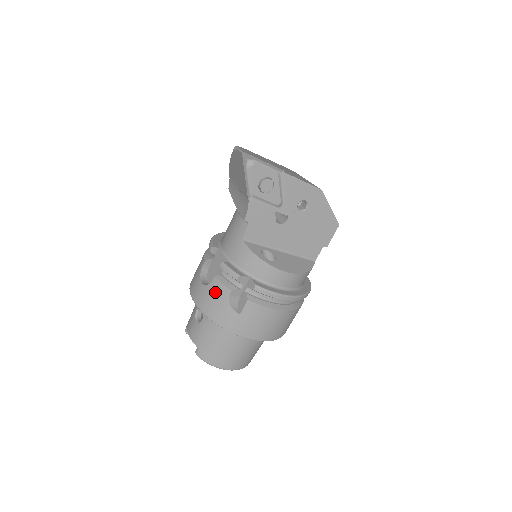
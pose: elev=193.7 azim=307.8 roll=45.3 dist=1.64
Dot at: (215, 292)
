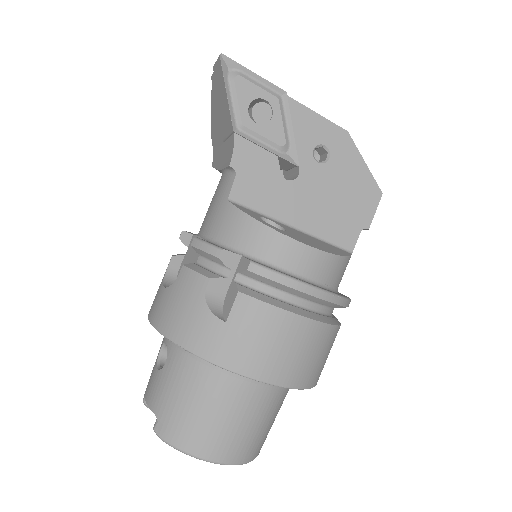
Dot at: (183, 290)
